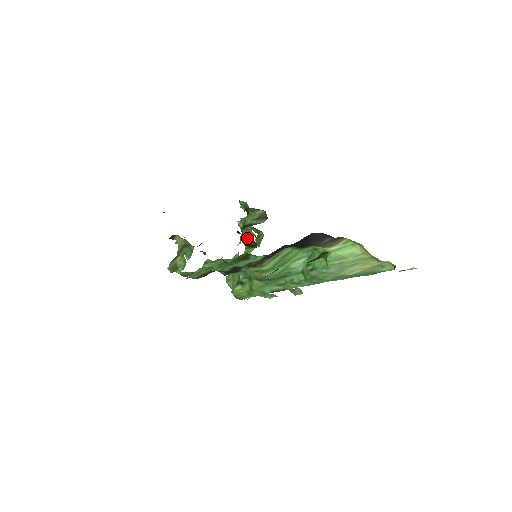
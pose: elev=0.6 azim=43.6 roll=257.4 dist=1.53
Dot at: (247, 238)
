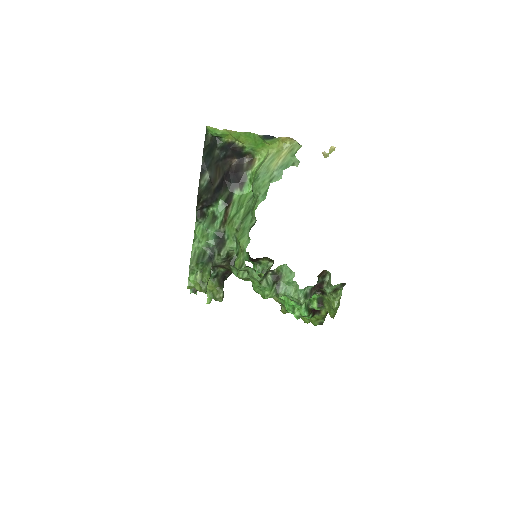
Dot at: occluded
